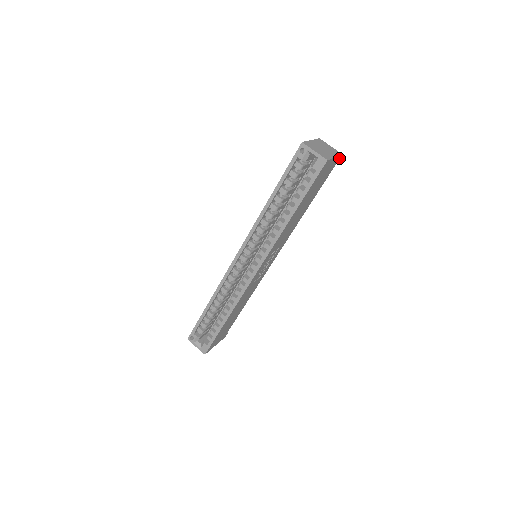
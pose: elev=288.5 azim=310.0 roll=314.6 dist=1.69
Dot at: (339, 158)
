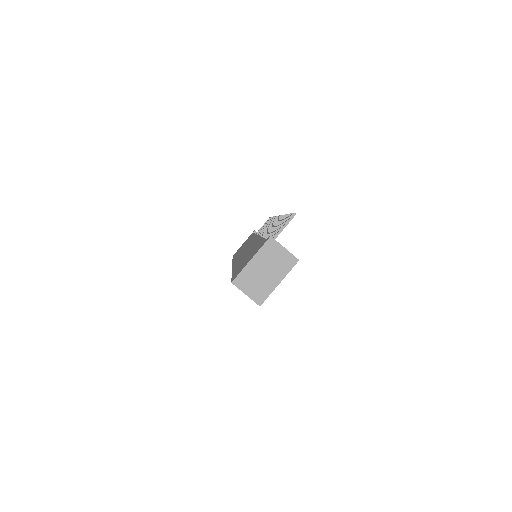
Dot at: (294, 264)
